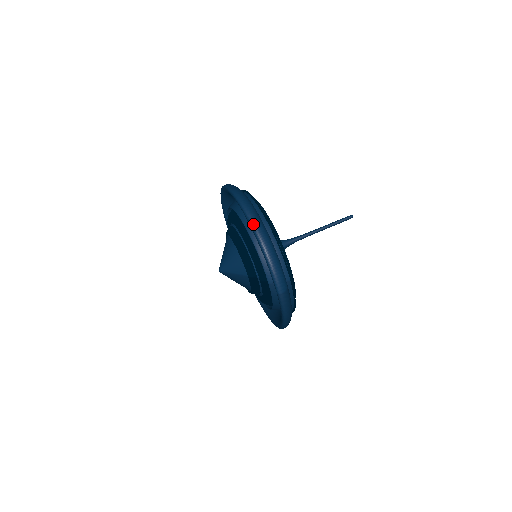
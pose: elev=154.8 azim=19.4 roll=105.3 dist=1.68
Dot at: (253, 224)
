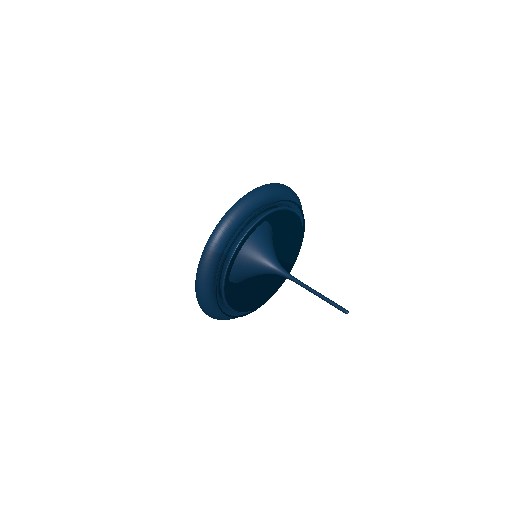
Dot at: (250, 192)
